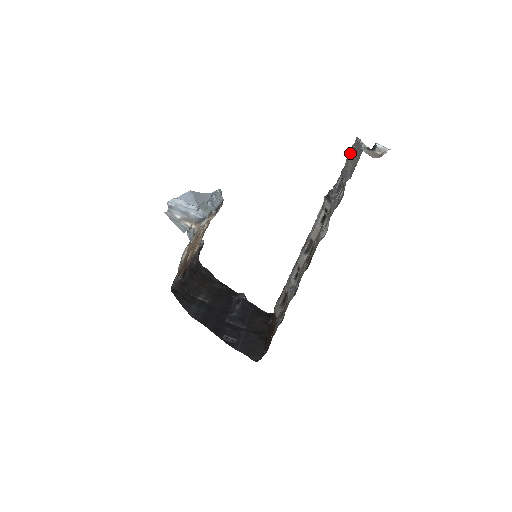
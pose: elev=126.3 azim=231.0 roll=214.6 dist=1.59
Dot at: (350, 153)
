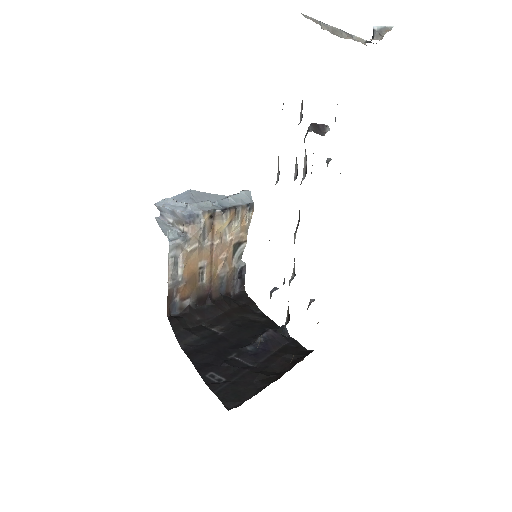
Dot at: occluded
